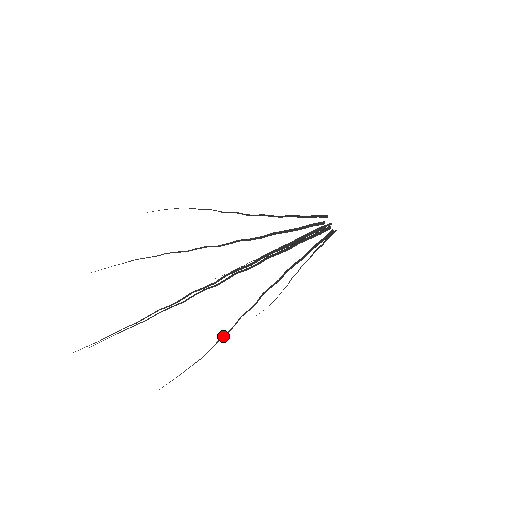
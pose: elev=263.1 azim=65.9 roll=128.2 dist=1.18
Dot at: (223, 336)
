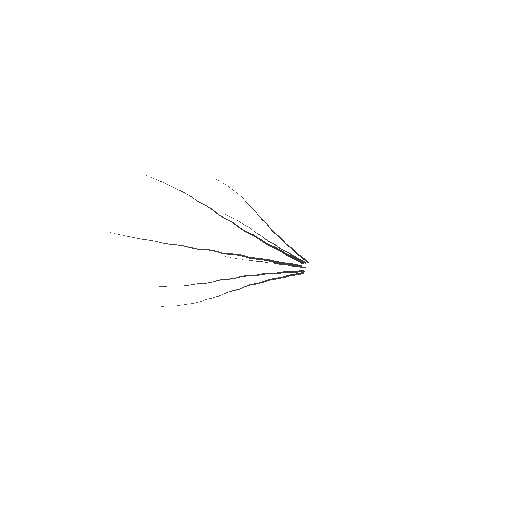
Dot at: (210, 298)
